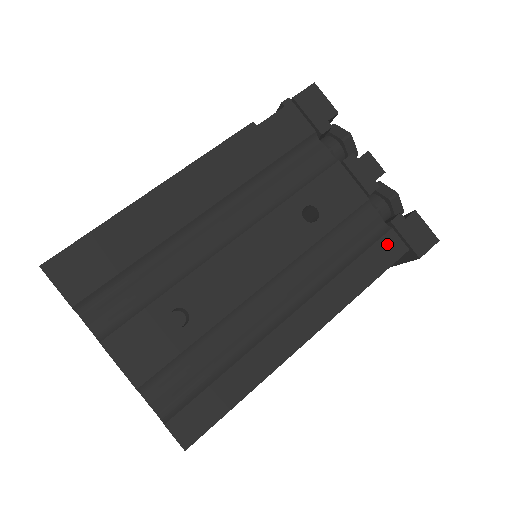
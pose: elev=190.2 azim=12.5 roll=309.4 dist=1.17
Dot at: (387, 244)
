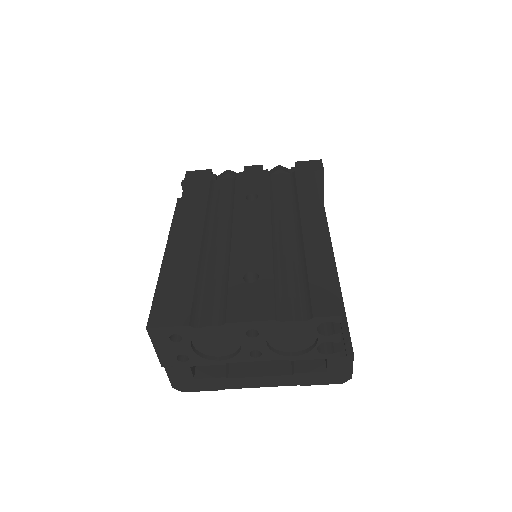
Dot at: (301, 176)
